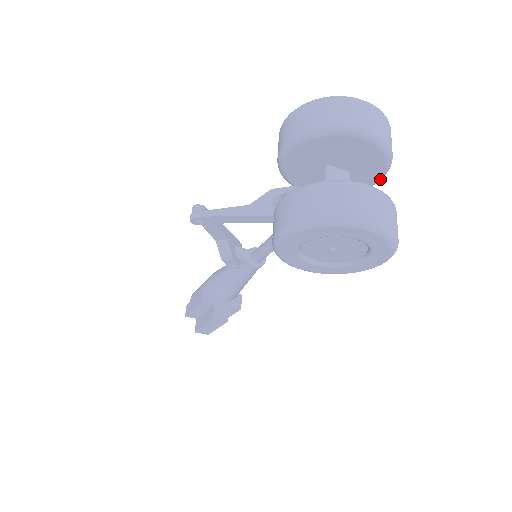
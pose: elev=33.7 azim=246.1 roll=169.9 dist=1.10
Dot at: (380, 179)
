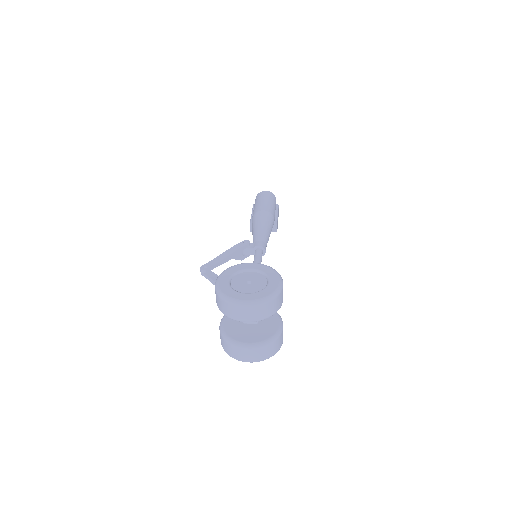
Dot at: occluded
